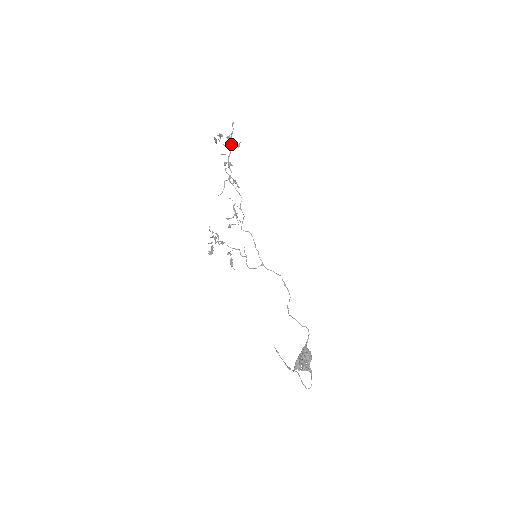
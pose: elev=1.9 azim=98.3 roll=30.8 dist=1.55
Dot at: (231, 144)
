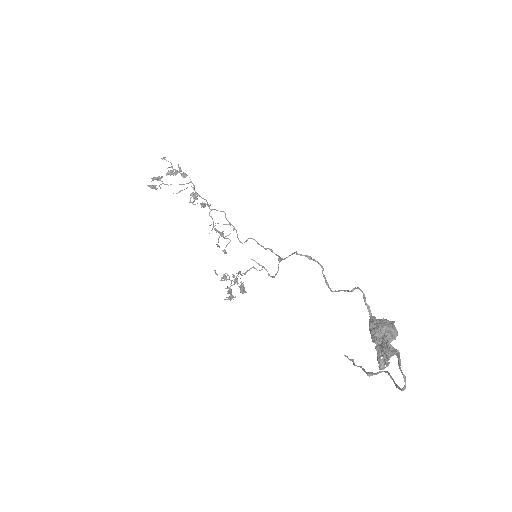
Dot at: occluded
